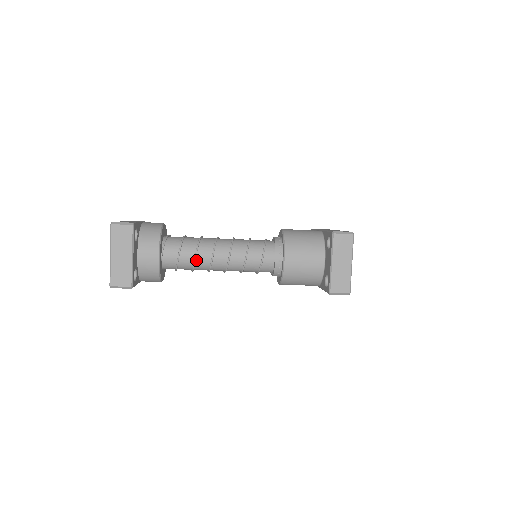
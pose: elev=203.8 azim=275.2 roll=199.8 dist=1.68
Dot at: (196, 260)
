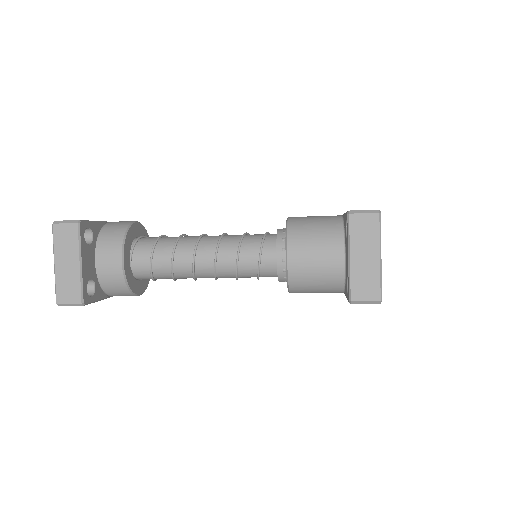
Dot at: (174, 265)
